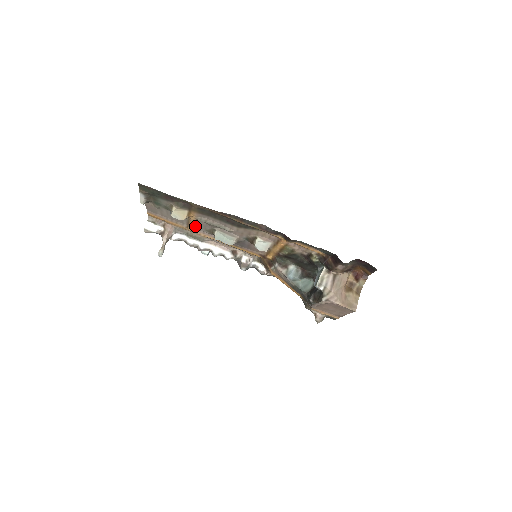
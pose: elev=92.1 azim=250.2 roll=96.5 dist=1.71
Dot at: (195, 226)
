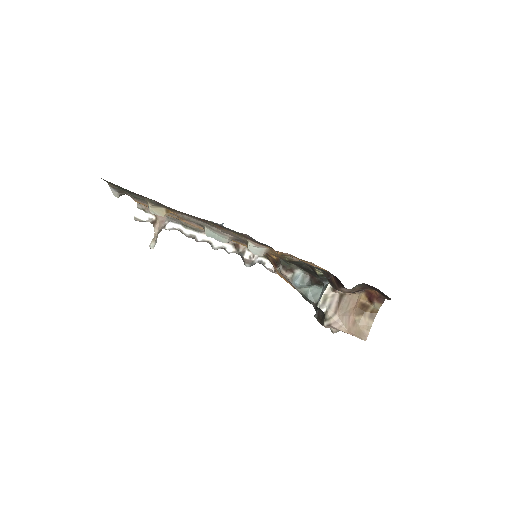
Dot at: (184, 219)
